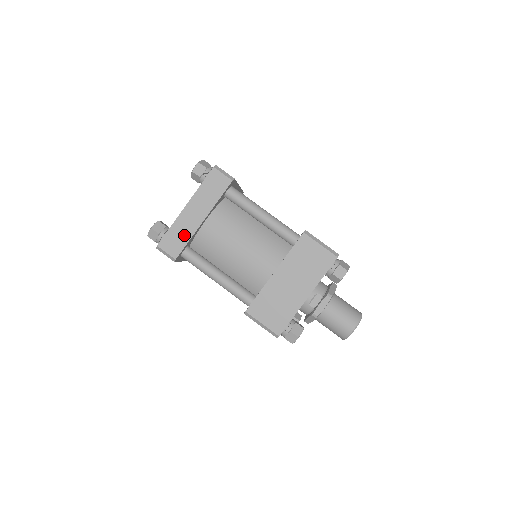
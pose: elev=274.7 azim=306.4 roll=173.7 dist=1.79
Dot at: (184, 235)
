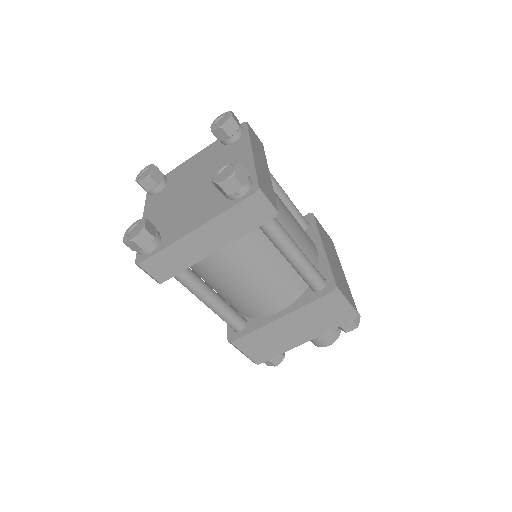
Dot at: (181, 262)
